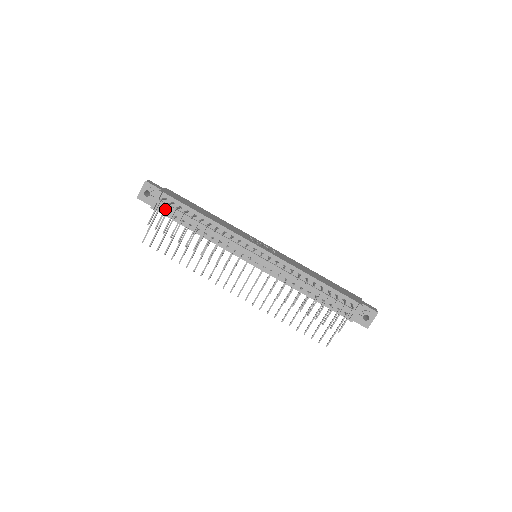
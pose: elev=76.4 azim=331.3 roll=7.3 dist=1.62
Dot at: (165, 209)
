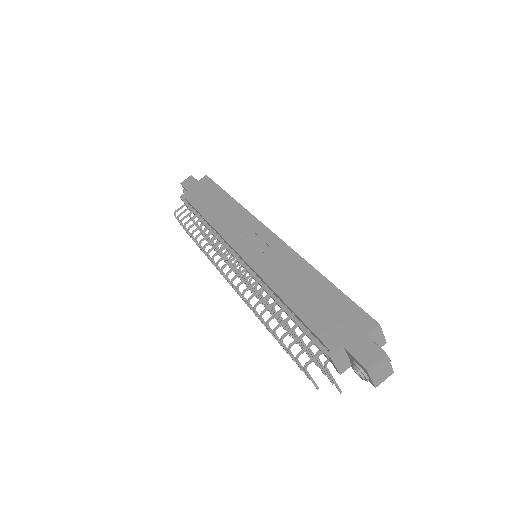
Dot at: (179, 222)
